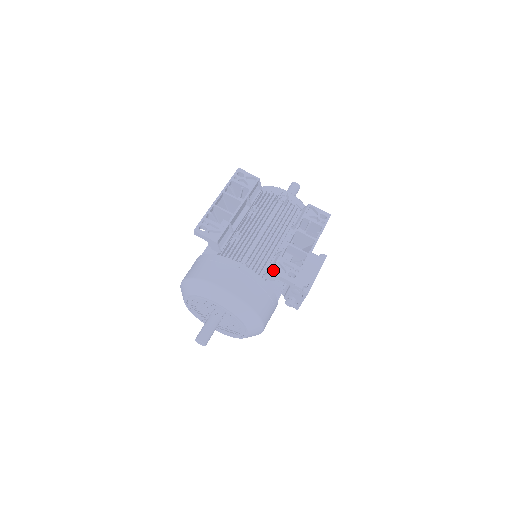
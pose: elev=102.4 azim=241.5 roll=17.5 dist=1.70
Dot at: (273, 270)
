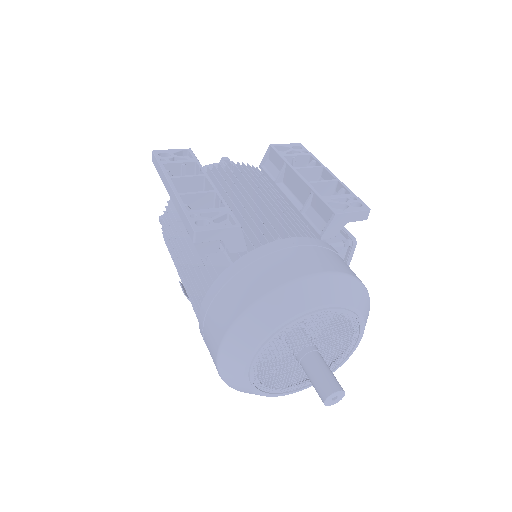
Dot at: (336, 211)
